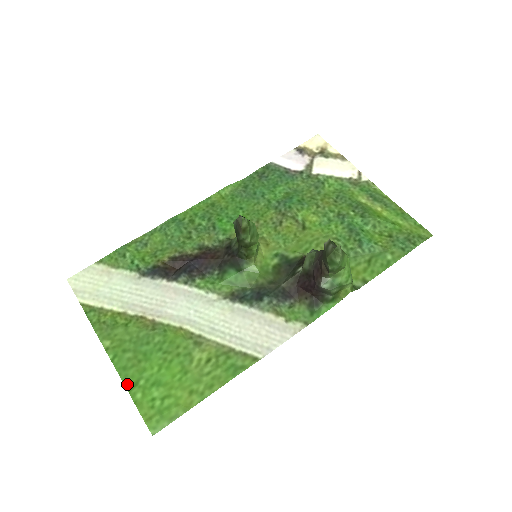
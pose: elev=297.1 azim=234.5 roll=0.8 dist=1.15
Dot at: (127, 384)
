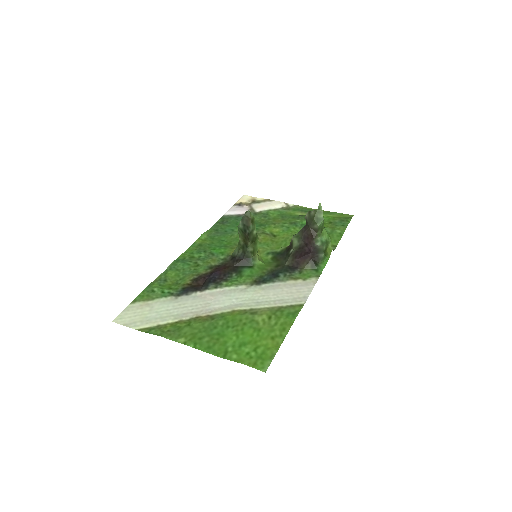
Dot at: (219, 355)
